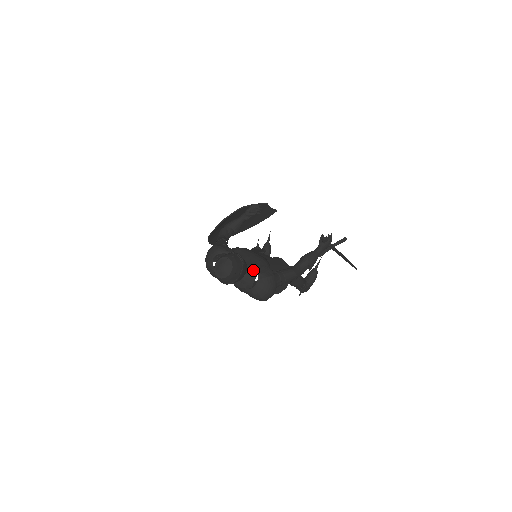
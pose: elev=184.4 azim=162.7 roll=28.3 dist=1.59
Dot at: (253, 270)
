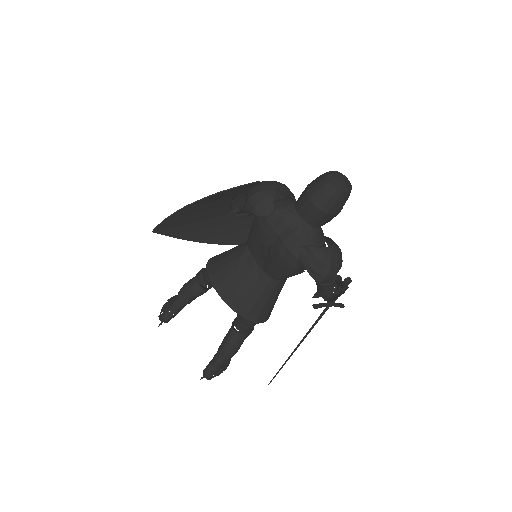
Dot at: (323, 233)
